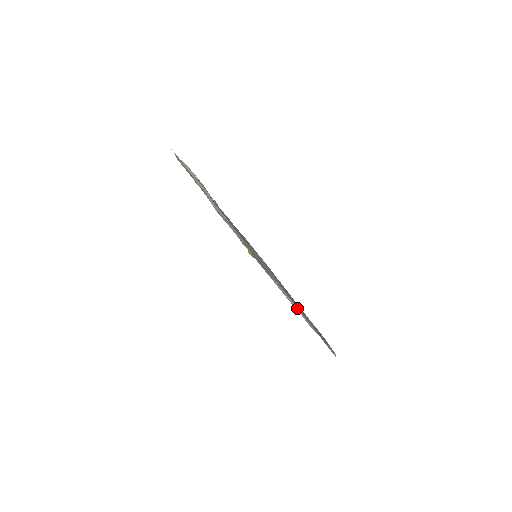
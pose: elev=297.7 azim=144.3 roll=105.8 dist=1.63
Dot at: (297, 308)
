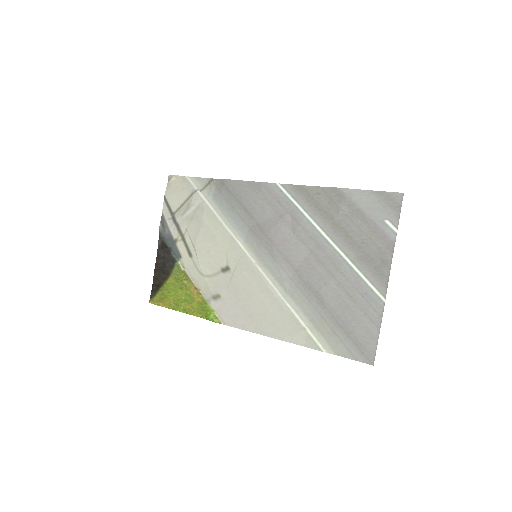
Dot at: (304, 321)
